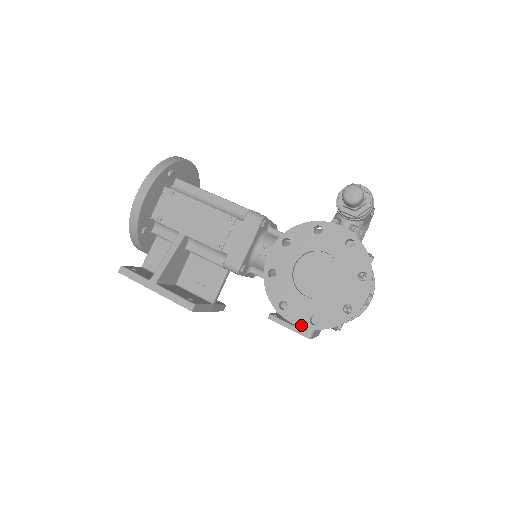
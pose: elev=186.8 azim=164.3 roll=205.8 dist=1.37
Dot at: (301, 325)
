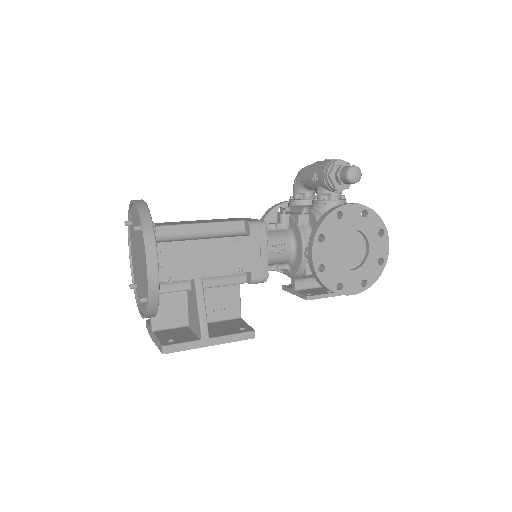
Dot at: (357, 292)
